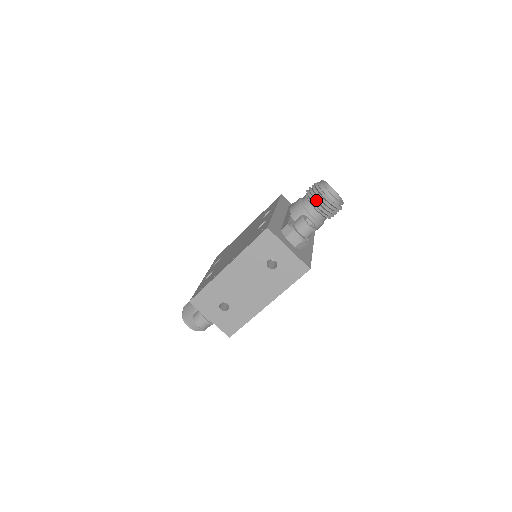
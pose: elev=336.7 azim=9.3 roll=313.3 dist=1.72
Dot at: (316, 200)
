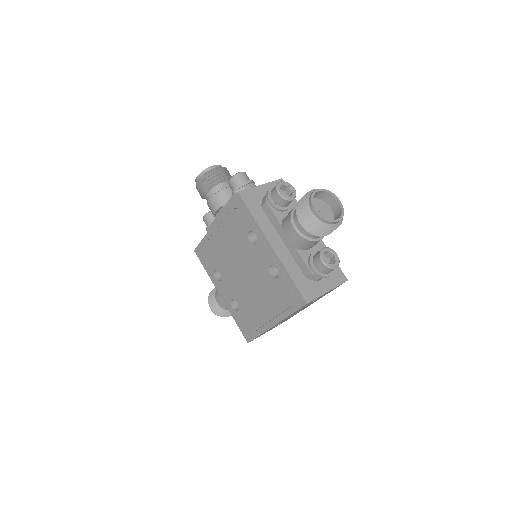
Dot at: (322, 234)
